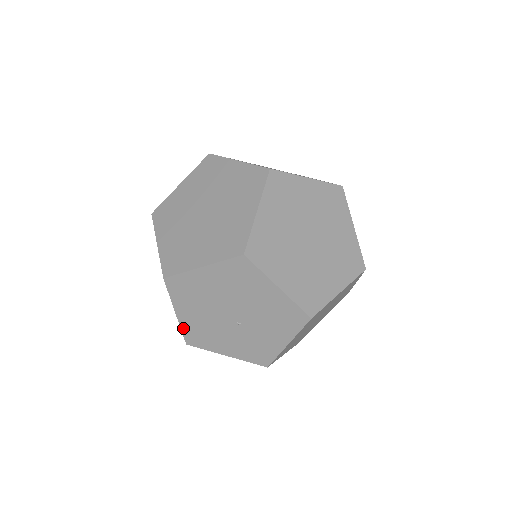
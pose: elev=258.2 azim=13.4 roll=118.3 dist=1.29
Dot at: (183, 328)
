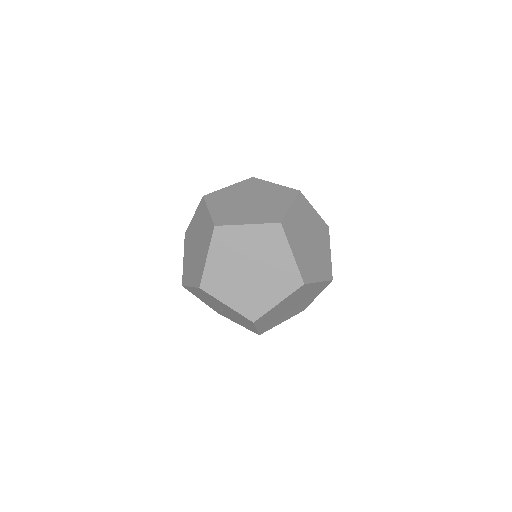
Dot at: (188, 287)
